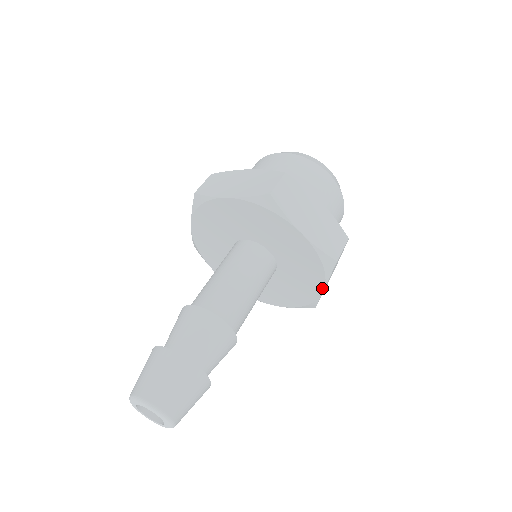
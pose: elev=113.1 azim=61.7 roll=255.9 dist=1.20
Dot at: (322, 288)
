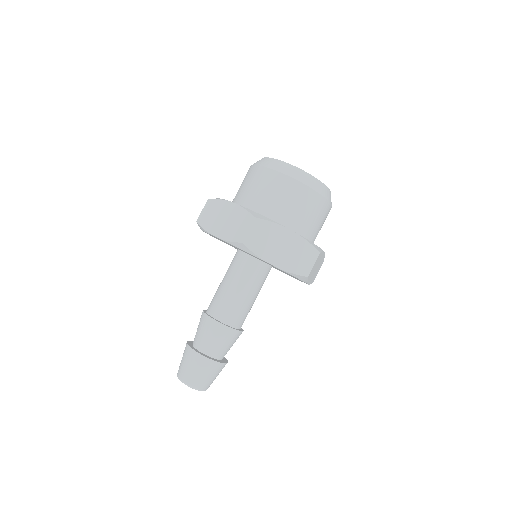
Dot at: occluded
